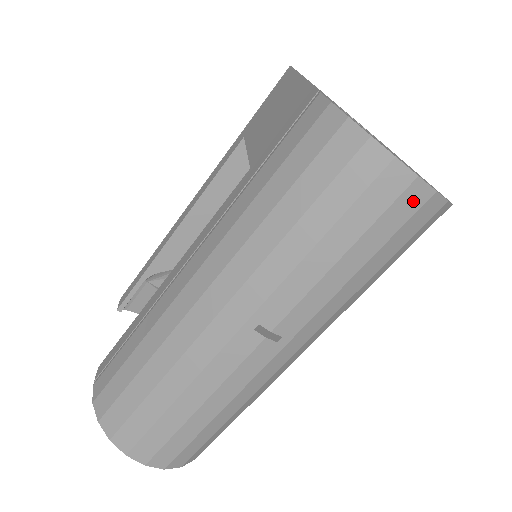
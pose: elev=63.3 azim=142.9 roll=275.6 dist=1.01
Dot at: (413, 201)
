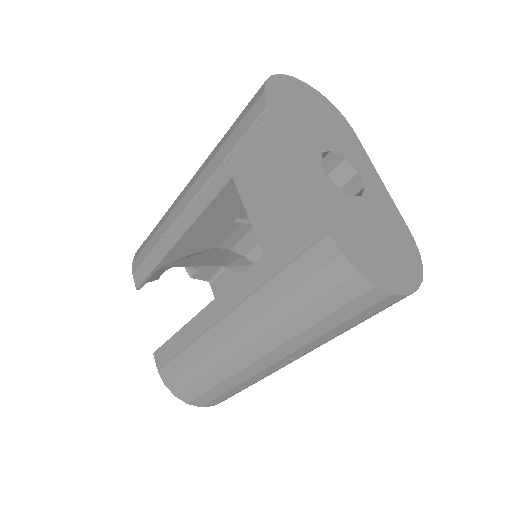
Dot at: occluded
